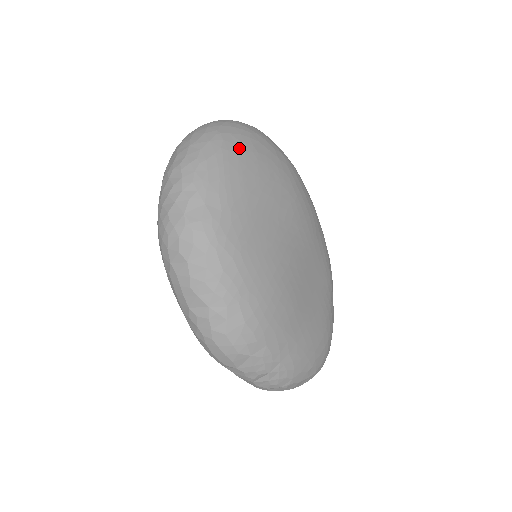
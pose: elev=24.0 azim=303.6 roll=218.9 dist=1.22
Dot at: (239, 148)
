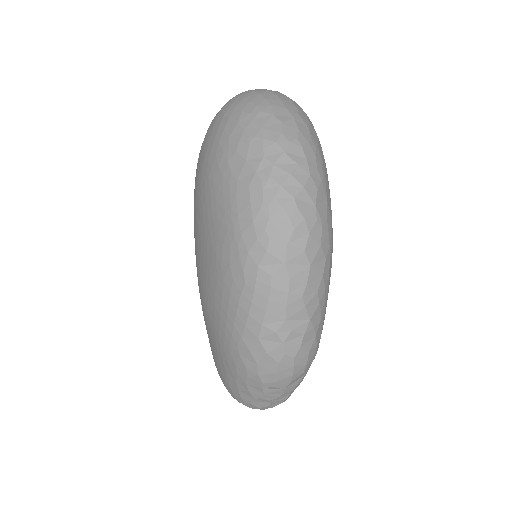
Dot at: occluded
